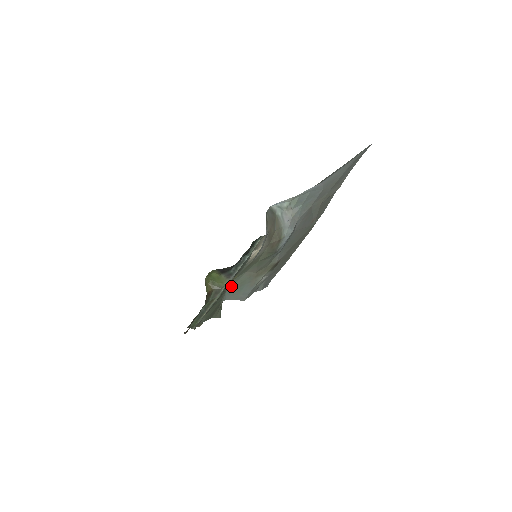
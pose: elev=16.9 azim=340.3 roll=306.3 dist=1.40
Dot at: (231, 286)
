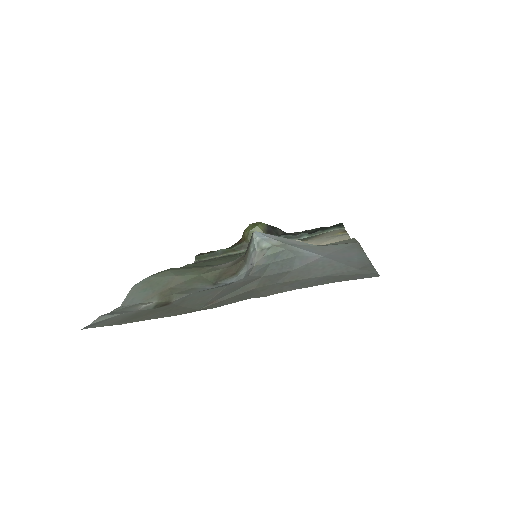
Dot at: (156, 276)
